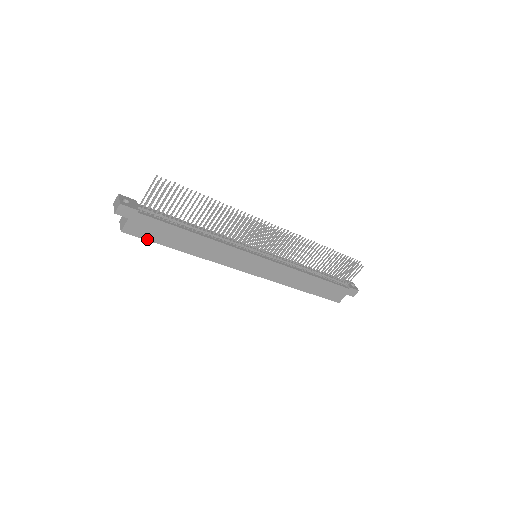
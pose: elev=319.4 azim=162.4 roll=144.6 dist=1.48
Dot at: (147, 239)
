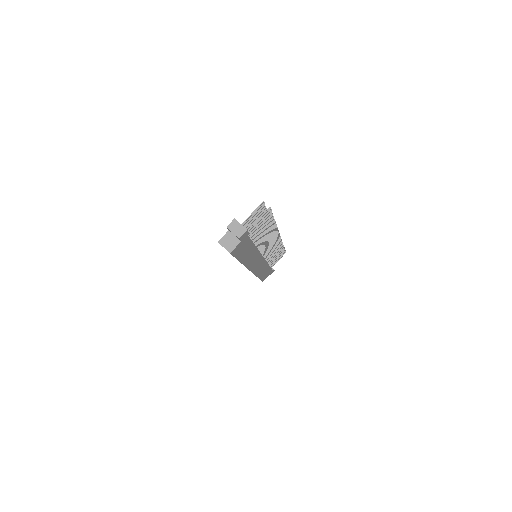
Dot at: (235, 256)
